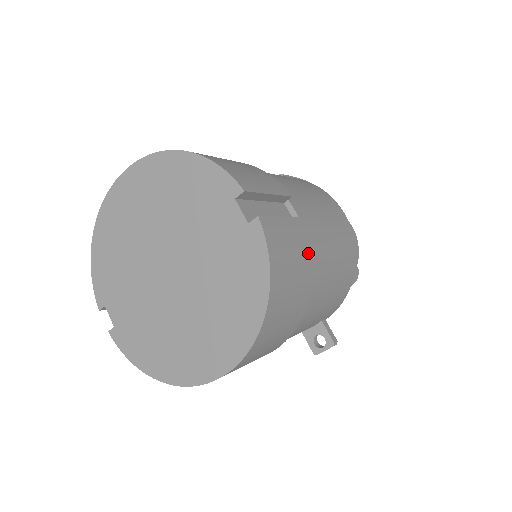
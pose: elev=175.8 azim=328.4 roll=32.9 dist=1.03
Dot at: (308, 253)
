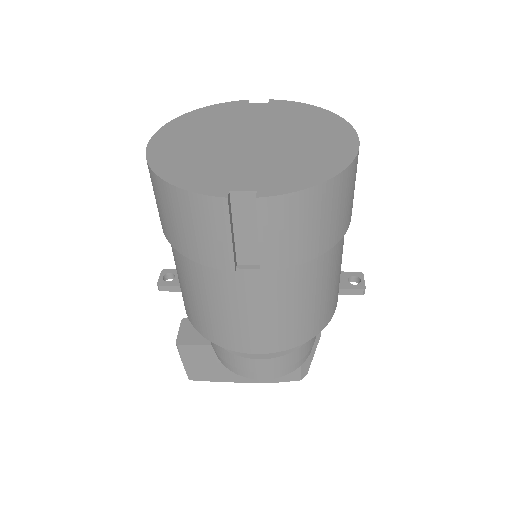
Dot at: occluded
